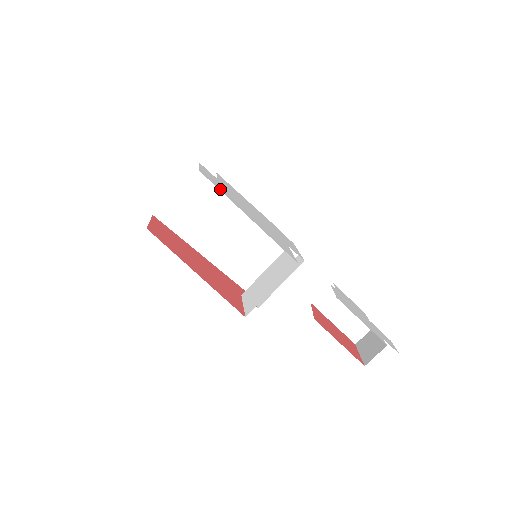
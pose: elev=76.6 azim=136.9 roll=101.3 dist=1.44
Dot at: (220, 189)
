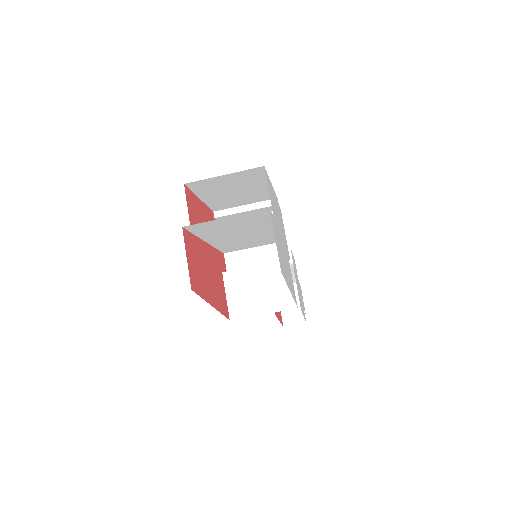
Dot at: (284, 274)
